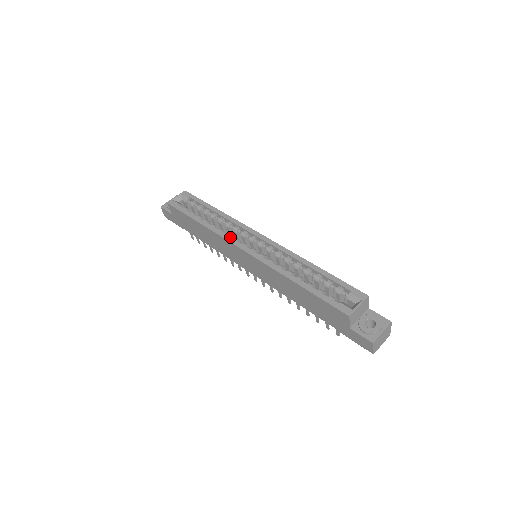
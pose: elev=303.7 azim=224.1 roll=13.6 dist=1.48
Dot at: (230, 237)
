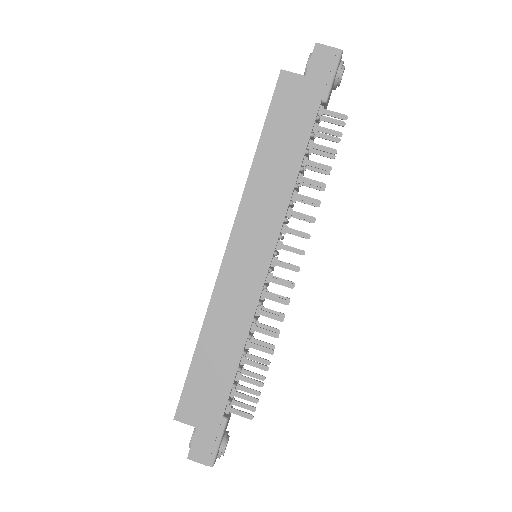
Dot at: (217, 280)
